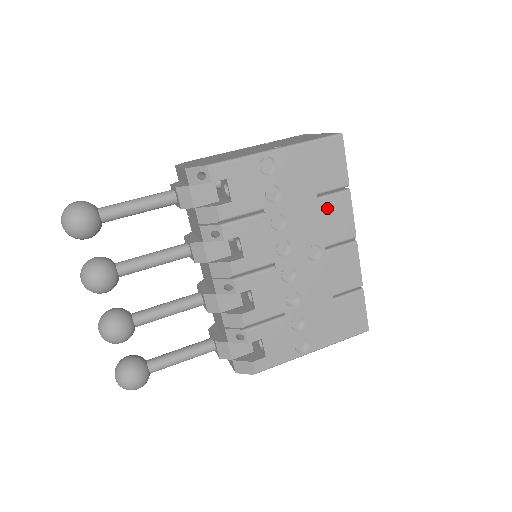
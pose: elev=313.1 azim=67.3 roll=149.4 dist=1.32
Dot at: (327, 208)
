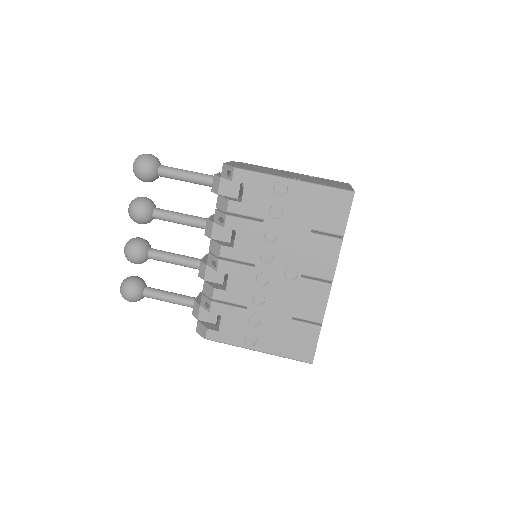
Dot at: (316, 245)
